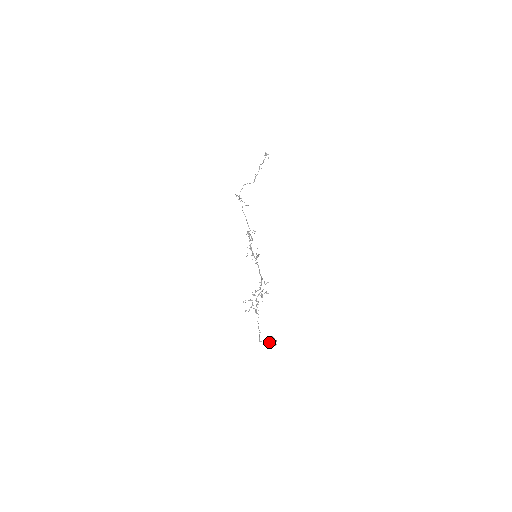
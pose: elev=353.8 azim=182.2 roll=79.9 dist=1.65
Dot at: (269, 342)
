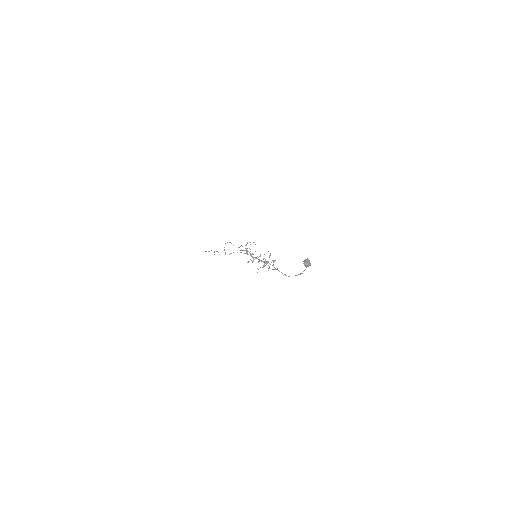
Dot at: (307, 260)
